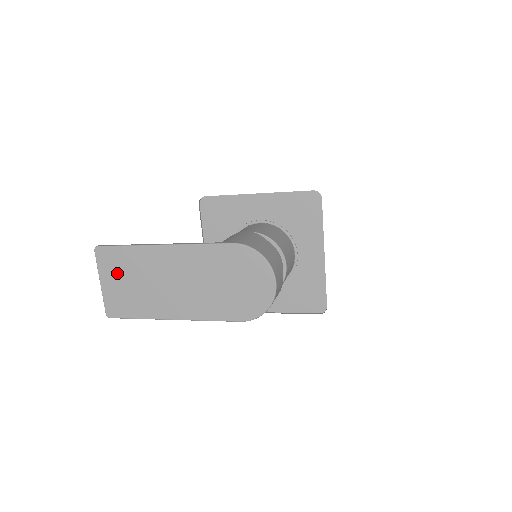
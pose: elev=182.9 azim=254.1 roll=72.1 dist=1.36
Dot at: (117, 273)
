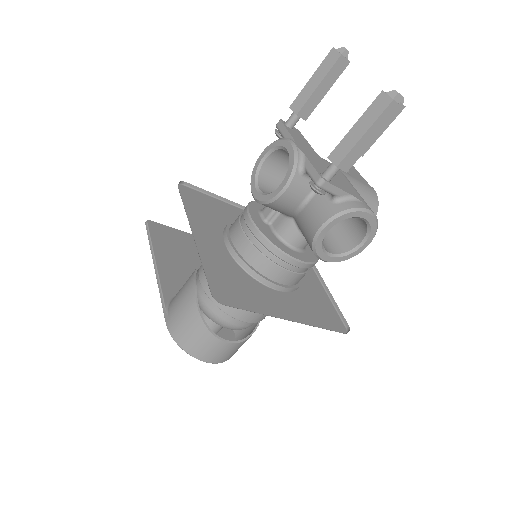
Dot at: occluded
